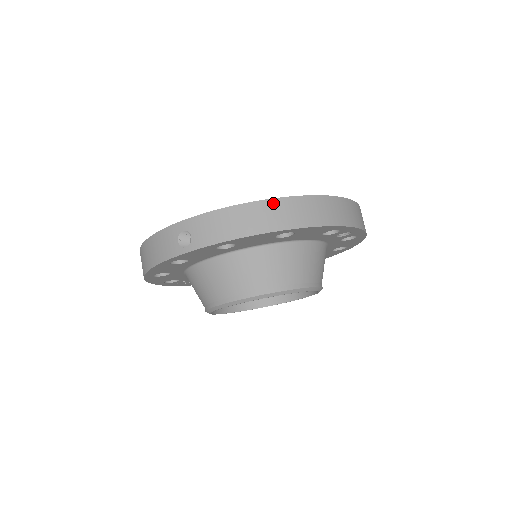
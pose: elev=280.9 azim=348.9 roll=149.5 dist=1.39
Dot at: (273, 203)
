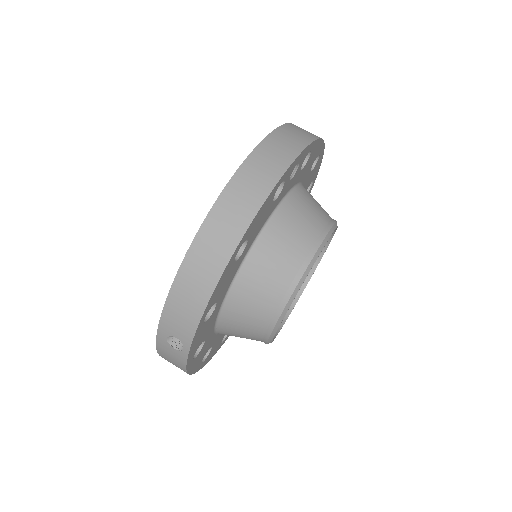
Dot at: (197, 245)
